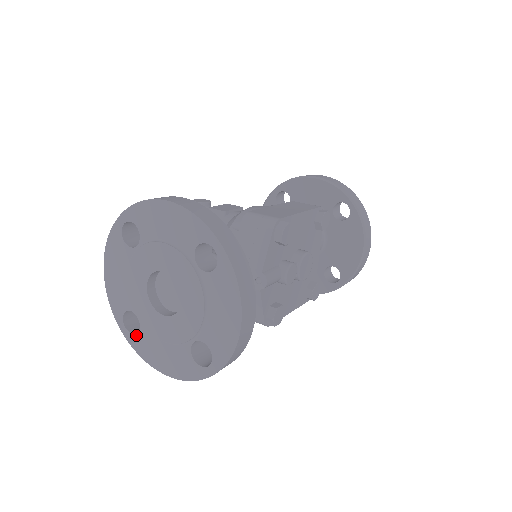
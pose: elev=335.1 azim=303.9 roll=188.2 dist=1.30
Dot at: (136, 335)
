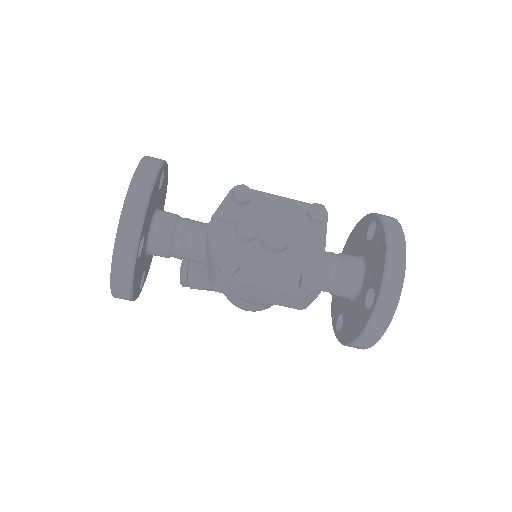
Dot at: occluded
